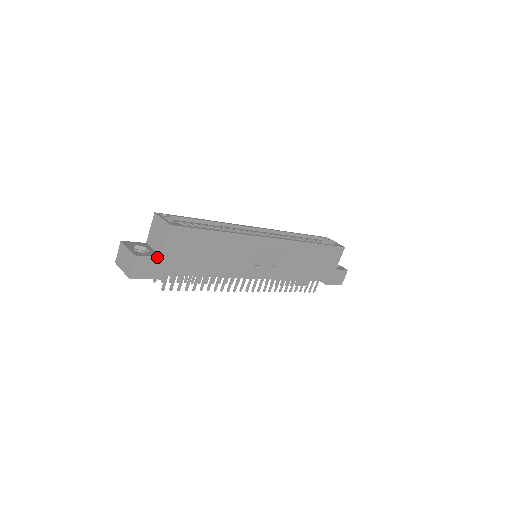
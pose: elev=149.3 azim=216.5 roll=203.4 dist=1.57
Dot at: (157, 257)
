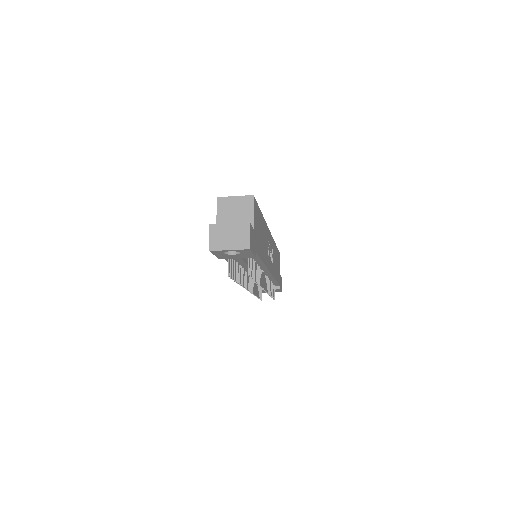
Dot at: (253, 229)
